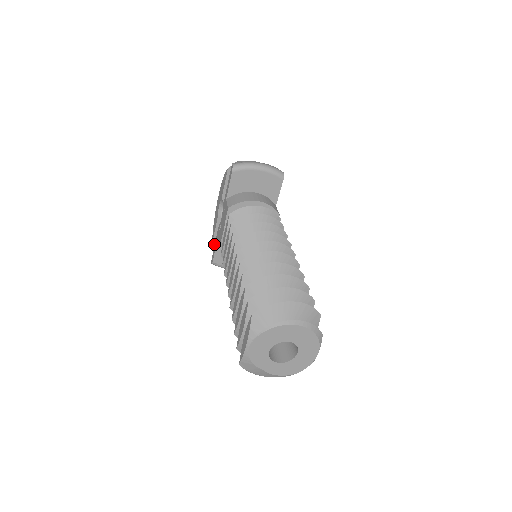
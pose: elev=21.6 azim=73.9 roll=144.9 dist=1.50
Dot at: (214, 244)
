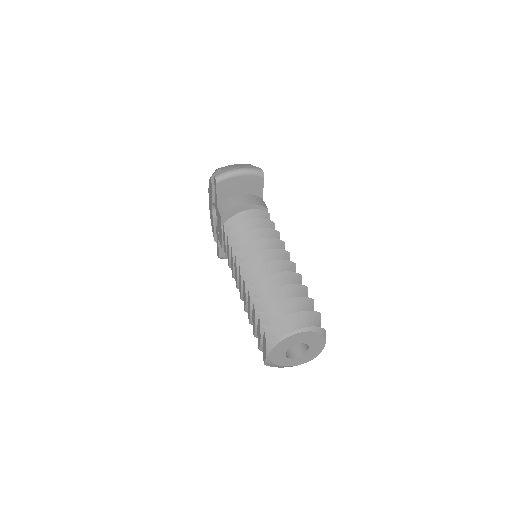
Dot at: (216, 239)
